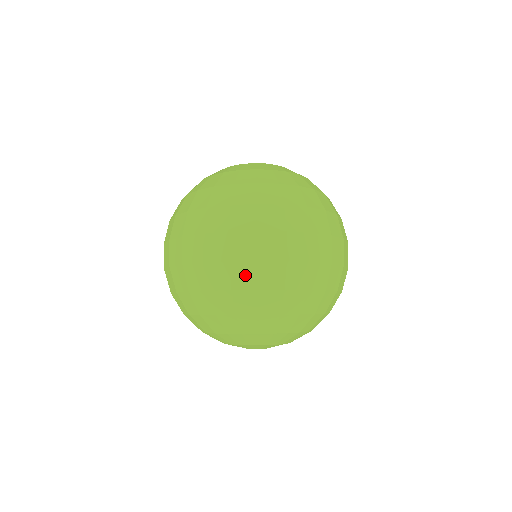
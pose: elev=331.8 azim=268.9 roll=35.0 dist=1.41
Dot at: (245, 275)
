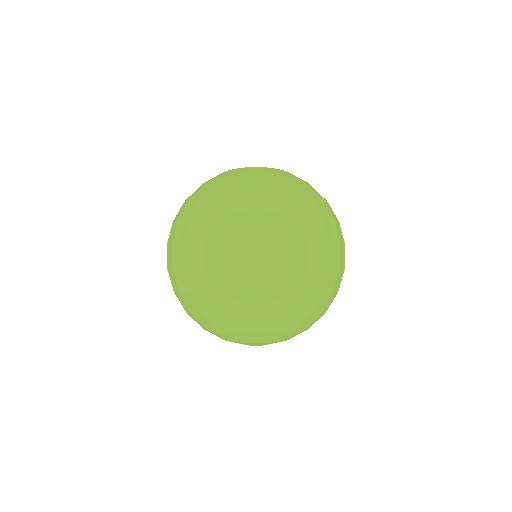
Dot at: (244, 279)
